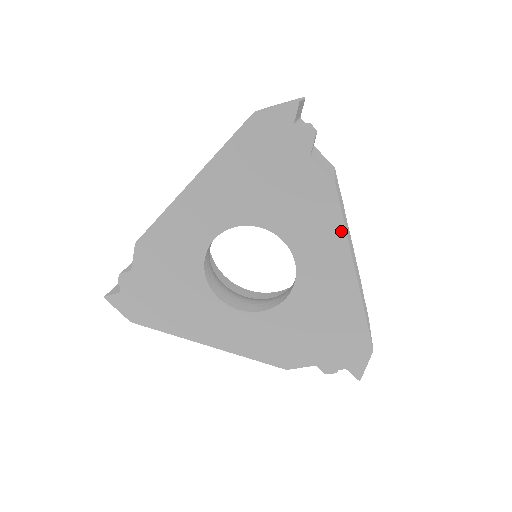
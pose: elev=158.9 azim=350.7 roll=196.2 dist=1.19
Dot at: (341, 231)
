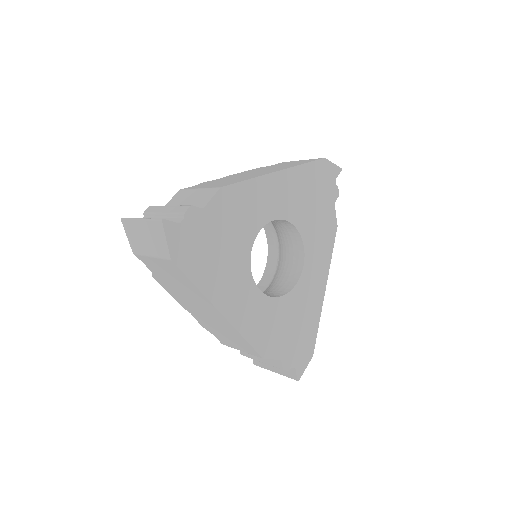
Dot at: (329, 258)
